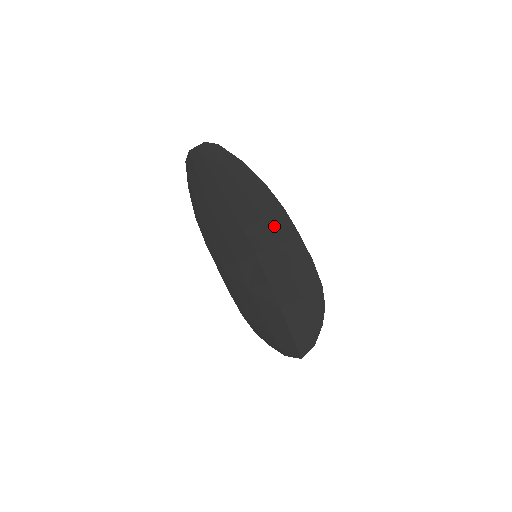
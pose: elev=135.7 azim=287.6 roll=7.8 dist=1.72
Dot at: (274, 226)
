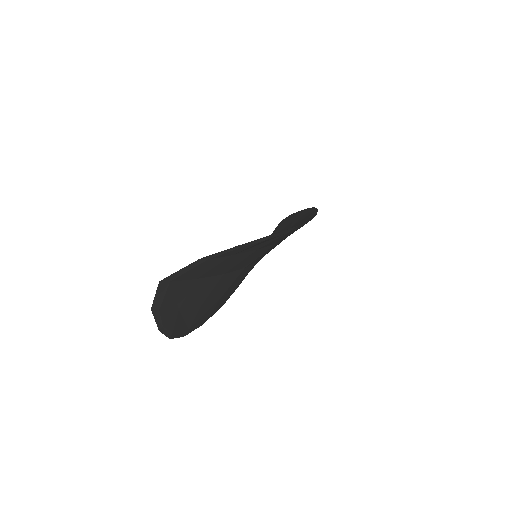
Dot at: occluded
